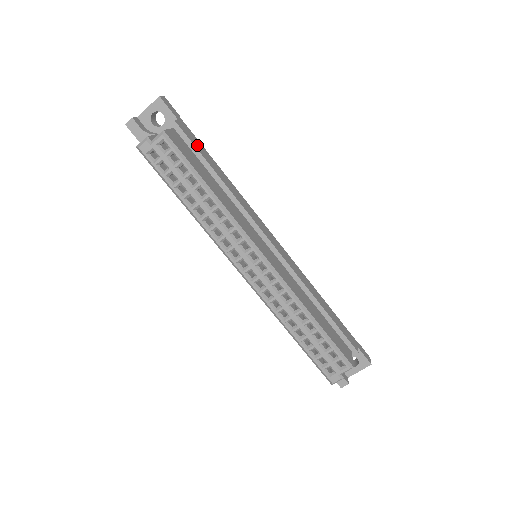
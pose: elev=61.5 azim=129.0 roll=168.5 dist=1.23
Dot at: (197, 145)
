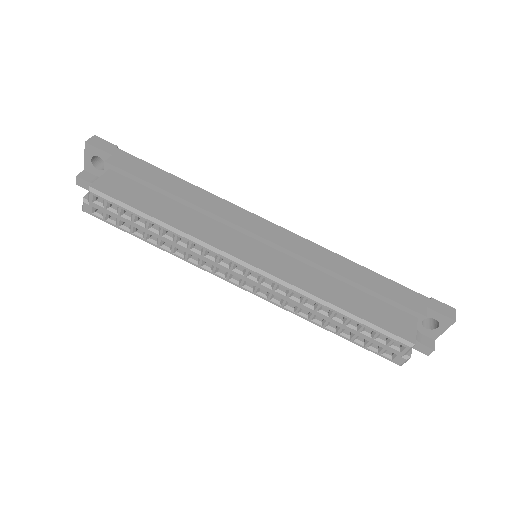
Dot at: (141, 172)
